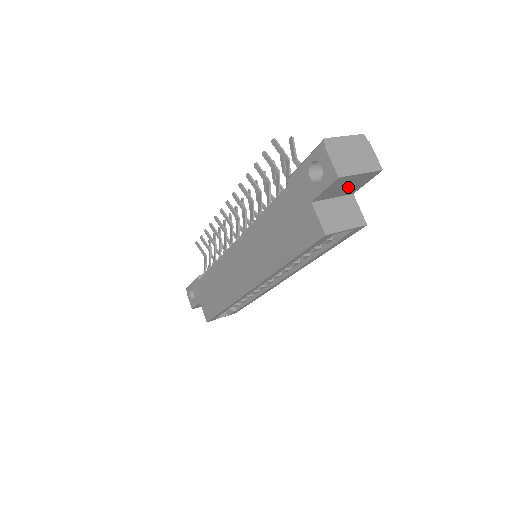
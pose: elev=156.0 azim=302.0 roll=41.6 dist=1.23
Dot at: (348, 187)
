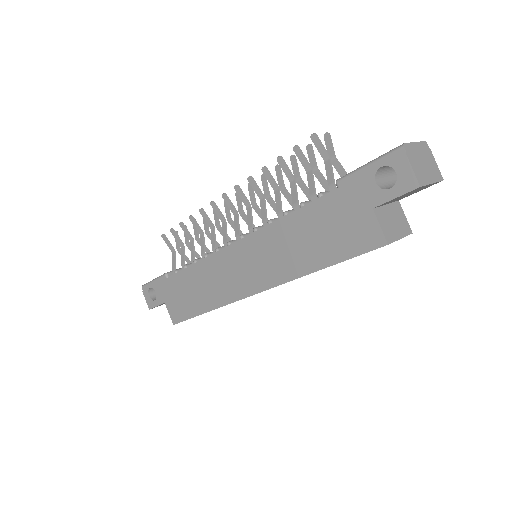
Dot at: (407, 195)
